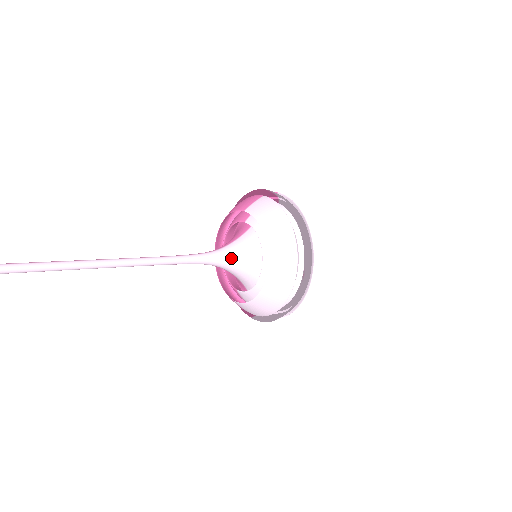
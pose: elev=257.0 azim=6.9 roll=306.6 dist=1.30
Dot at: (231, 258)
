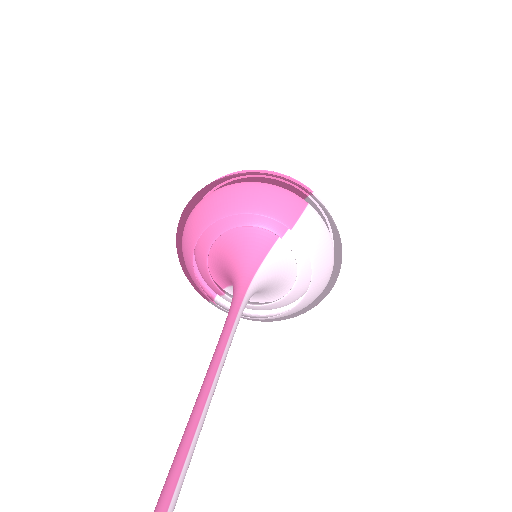
Dot at: (261, 288)
